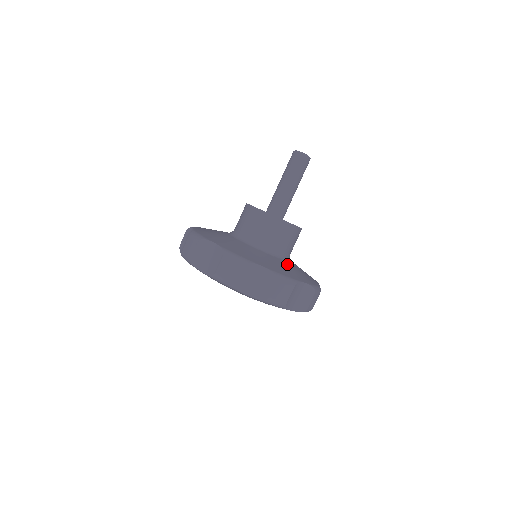
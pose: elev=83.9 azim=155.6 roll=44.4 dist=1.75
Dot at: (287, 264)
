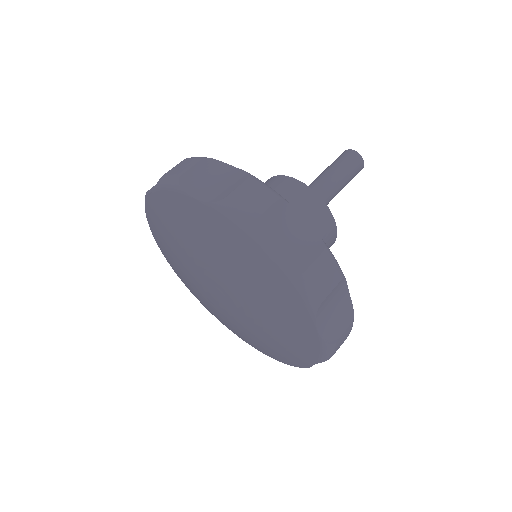
Dot at: occluded
